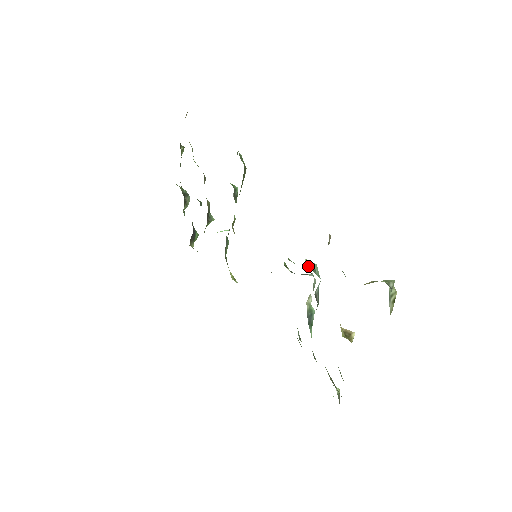
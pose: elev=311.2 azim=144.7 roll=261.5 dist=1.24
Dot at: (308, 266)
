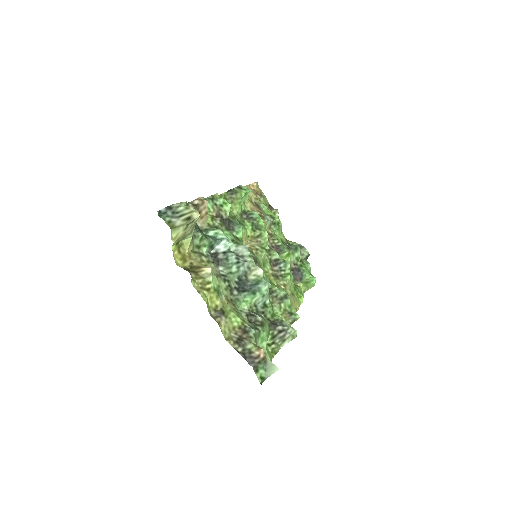
Dot at: (203, 230)
